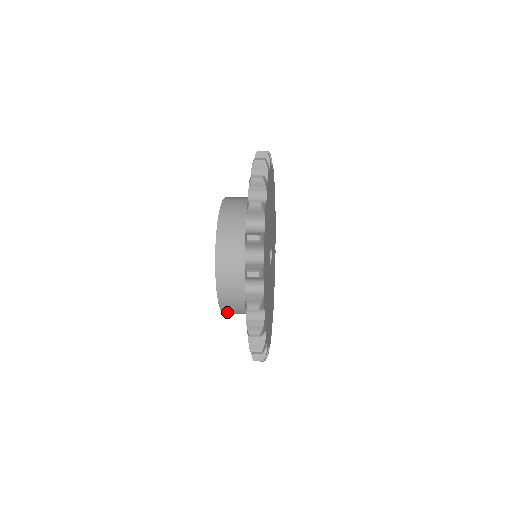
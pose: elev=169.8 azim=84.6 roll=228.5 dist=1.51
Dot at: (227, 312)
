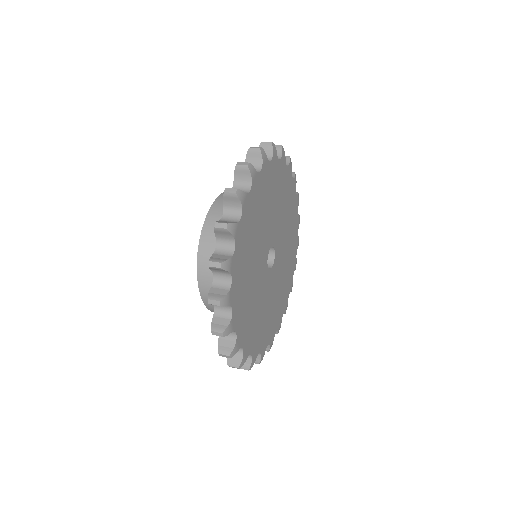
Dot at: occluded
